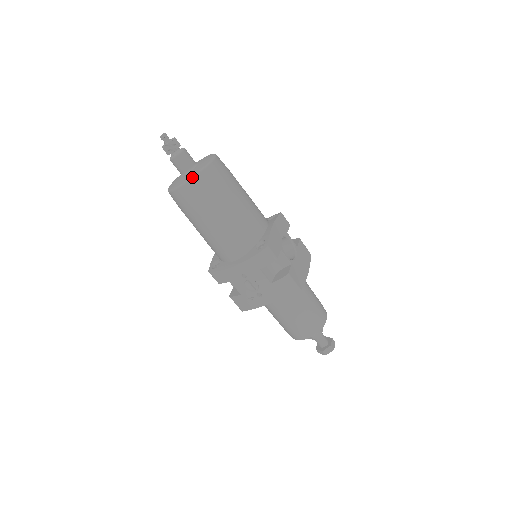
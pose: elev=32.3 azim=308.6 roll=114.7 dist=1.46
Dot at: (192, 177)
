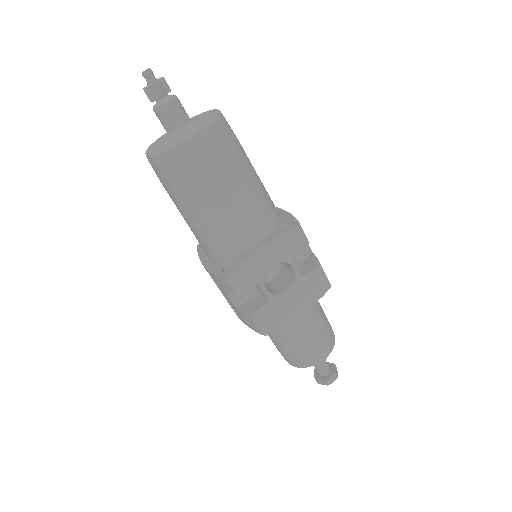
Dot at: (155, 152)
